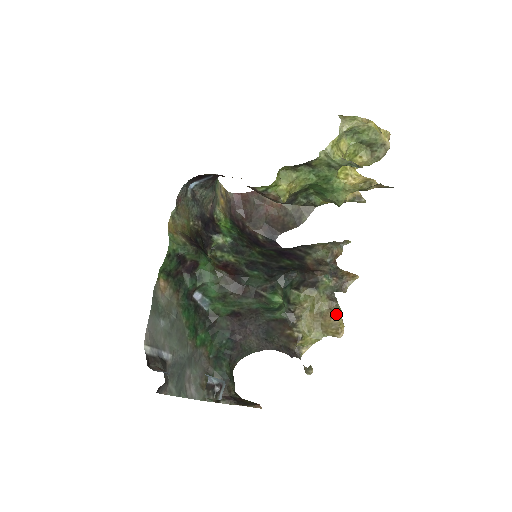
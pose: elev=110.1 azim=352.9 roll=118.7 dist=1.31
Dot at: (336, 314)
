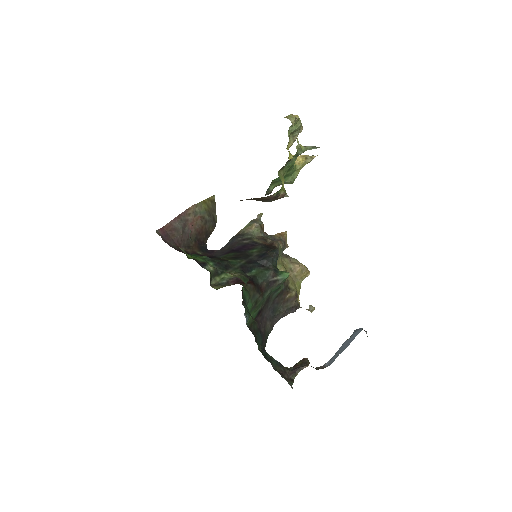
Dot at: (298, 263)
